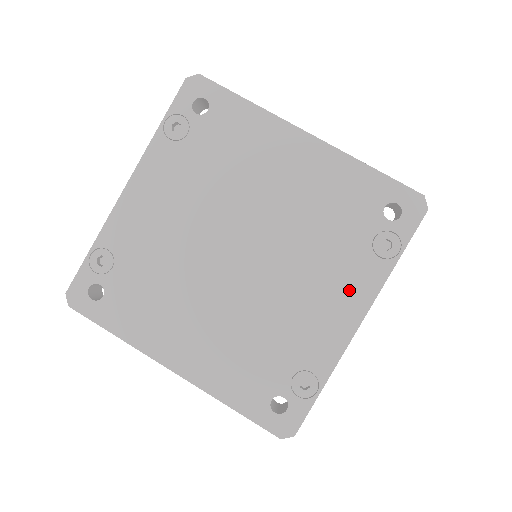
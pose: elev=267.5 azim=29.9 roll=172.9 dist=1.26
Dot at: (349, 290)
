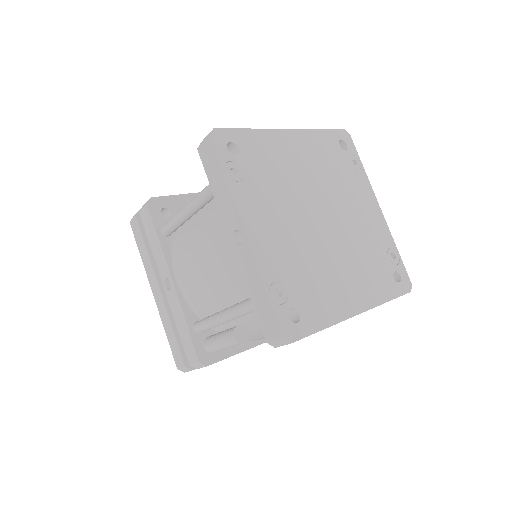
Dot at: (365, 196)
